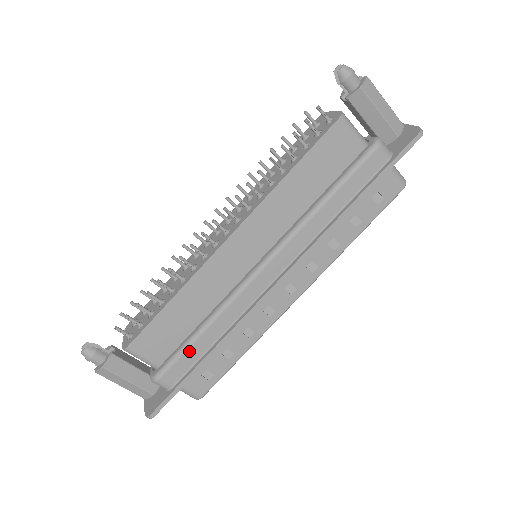
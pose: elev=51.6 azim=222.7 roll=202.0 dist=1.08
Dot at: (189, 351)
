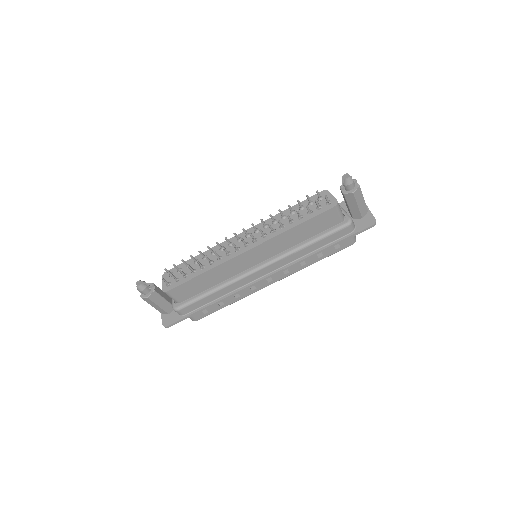
Dot at: (201, 300)
